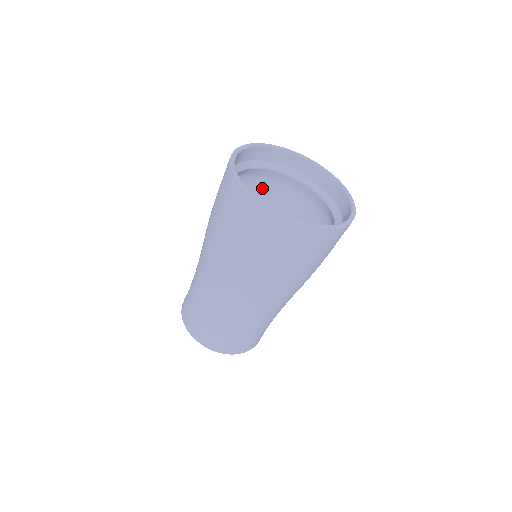
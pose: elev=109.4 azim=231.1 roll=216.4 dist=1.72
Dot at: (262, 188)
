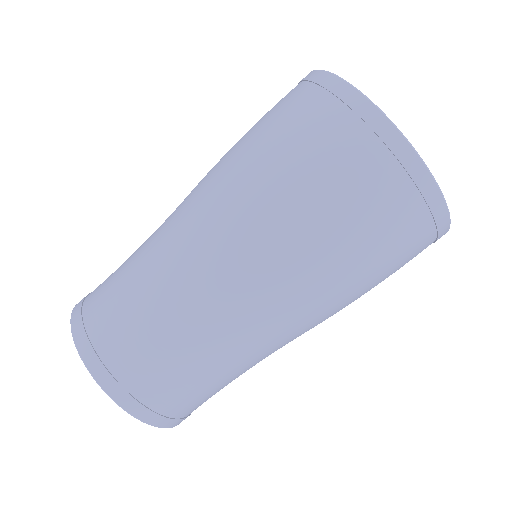
Dot at: occluded
